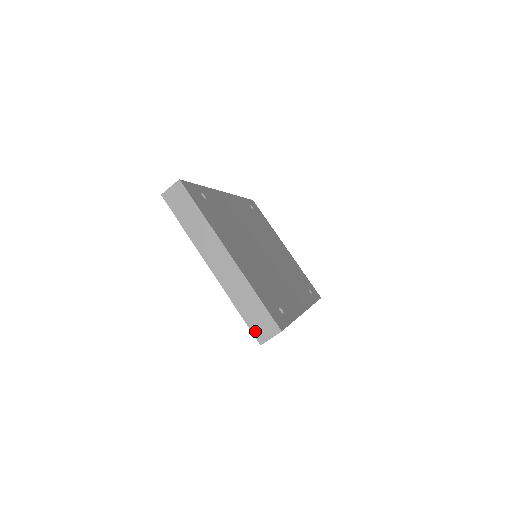
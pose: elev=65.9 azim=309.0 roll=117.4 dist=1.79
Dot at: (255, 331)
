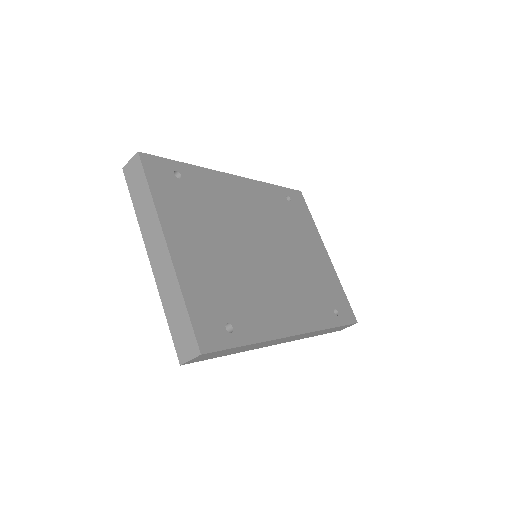
Dot at: (177, 346)
